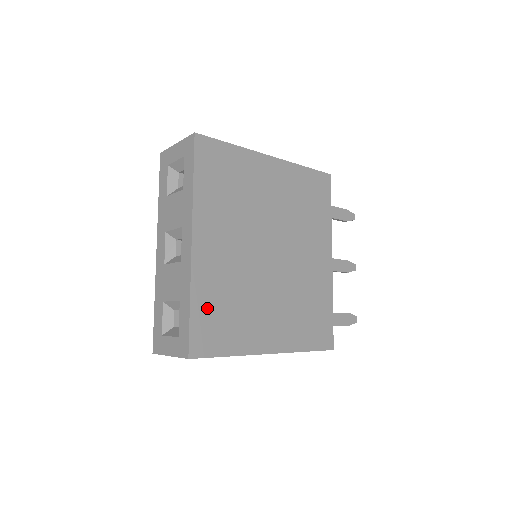
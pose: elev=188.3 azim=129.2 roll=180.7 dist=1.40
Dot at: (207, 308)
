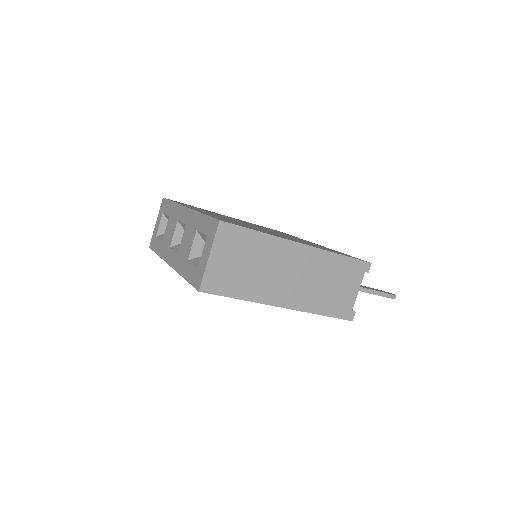
Dot at: occluded
